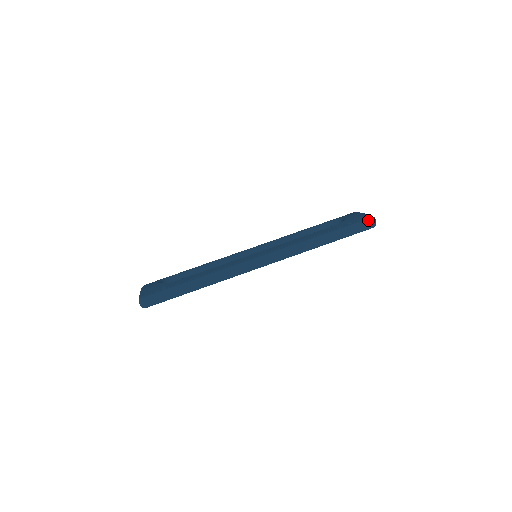
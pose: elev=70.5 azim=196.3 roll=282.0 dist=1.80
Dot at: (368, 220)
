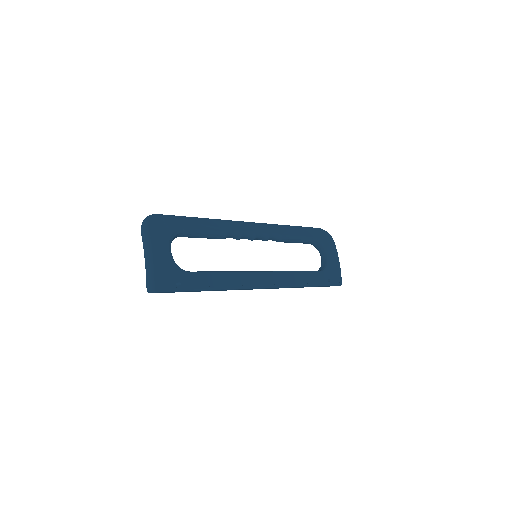
Dot at: (338, 285)
